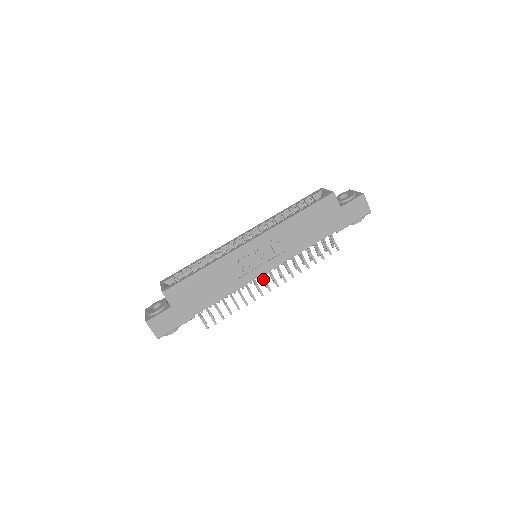
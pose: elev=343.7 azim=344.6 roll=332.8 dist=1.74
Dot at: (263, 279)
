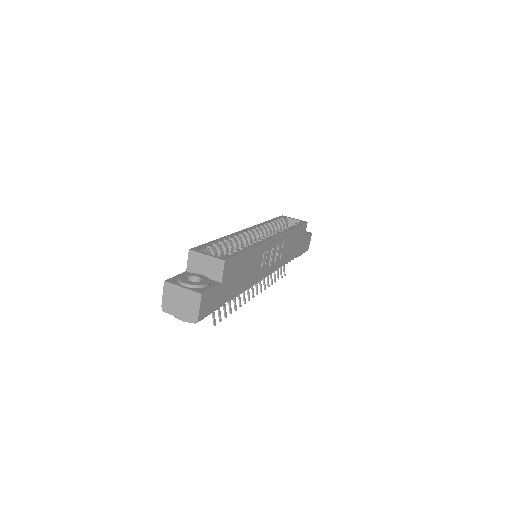
Dot at: occluded
